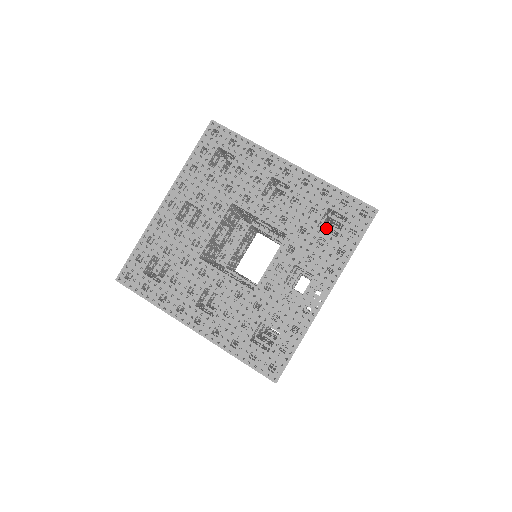
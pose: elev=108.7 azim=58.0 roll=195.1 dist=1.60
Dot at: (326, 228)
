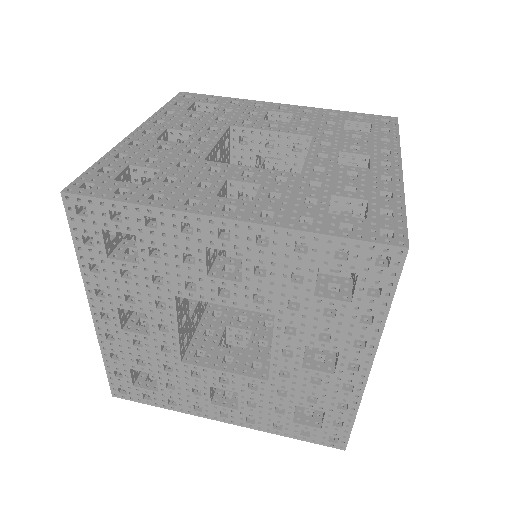
Dot at: occluded
